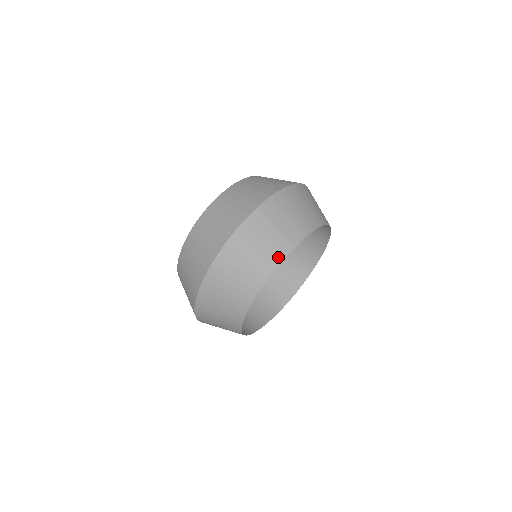
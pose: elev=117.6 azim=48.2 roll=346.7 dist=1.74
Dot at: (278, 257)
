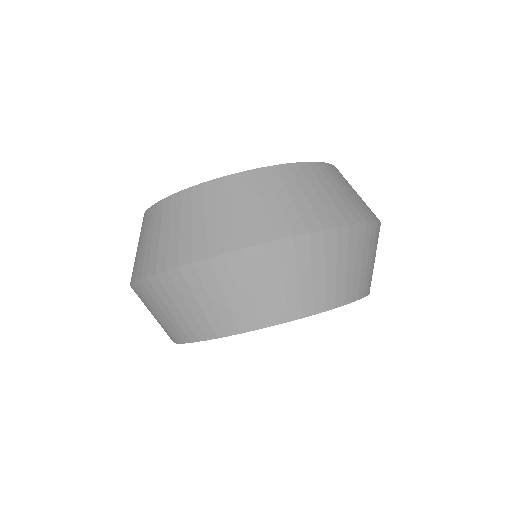
Dot at: (211, 332)
